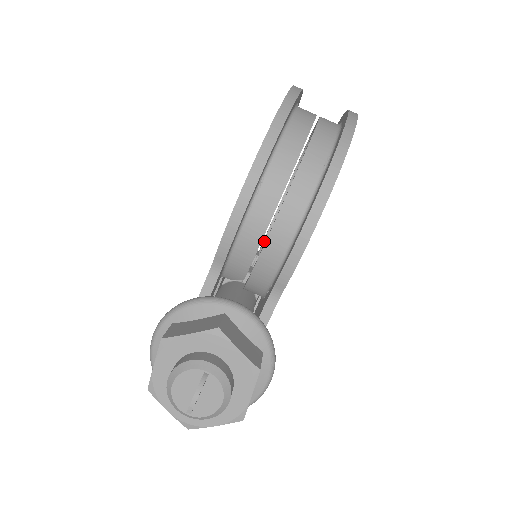
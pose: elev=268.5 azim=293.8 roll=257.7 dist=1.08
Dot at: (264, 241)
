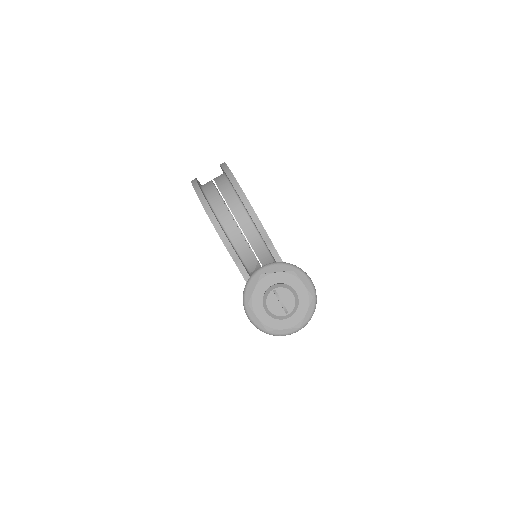
Dot at: occluded
